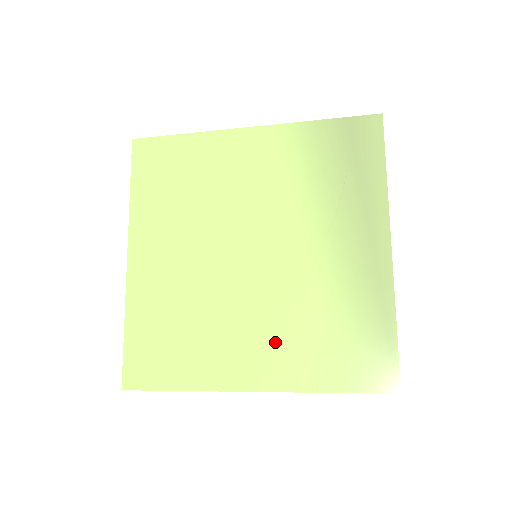
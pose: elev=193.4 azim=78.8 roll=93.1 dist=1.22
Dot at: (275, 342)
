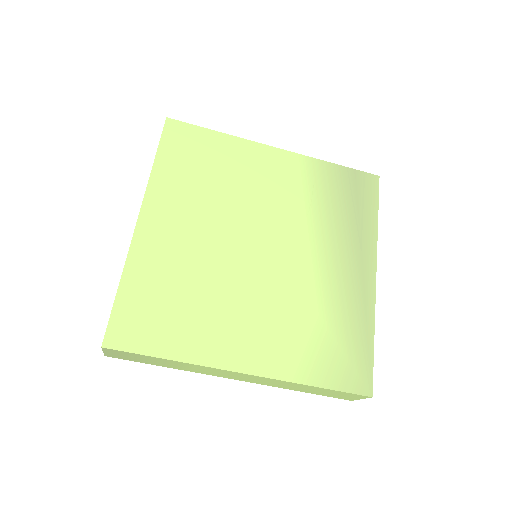
Dot at: (272, 331)
